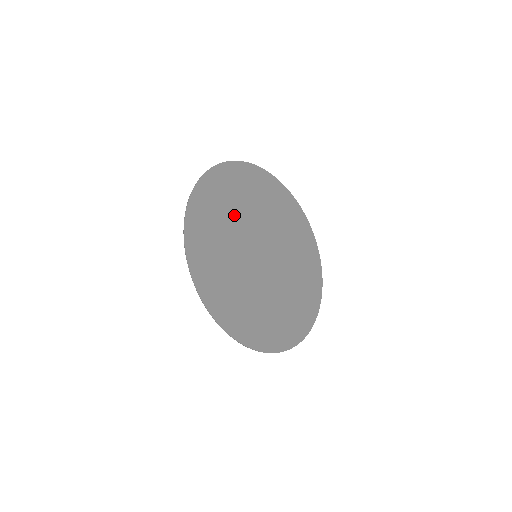
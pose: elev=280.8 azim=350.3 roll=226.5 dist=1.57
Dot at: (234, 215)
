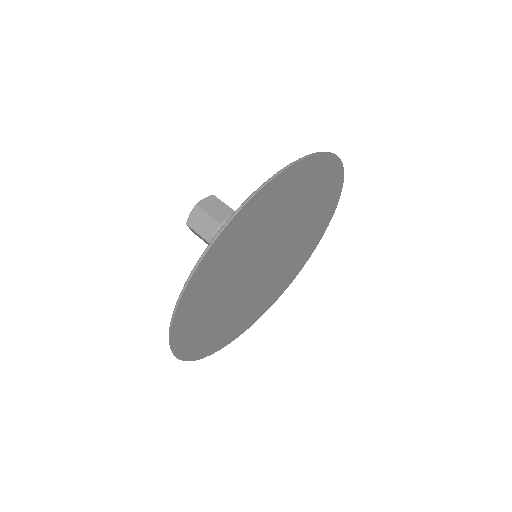
Dot at: (292, 211)
